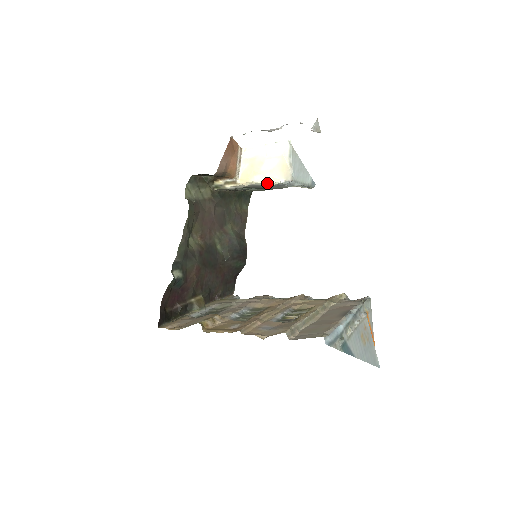
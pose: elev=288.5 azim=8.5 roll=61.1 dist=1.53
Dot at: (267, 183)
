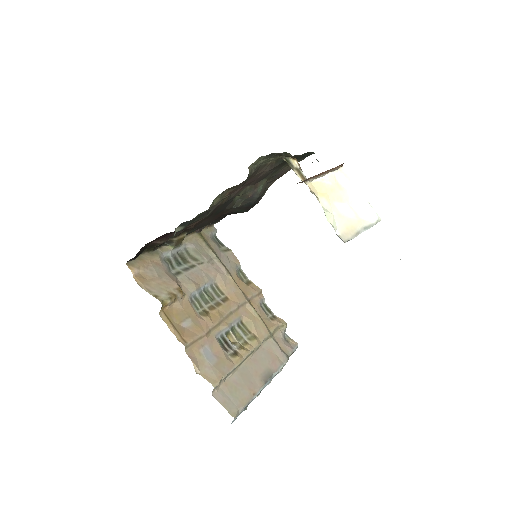
Dot at: (326, 216)
